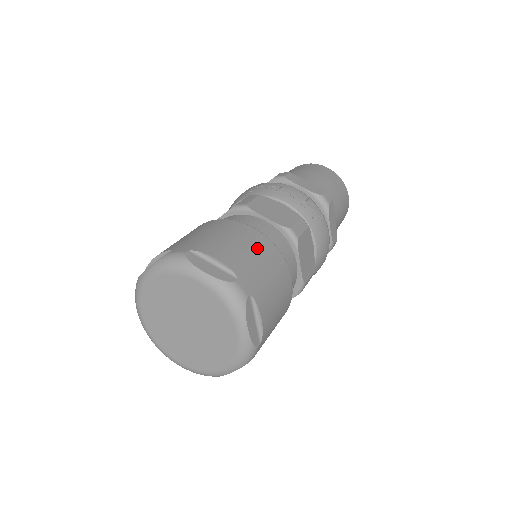
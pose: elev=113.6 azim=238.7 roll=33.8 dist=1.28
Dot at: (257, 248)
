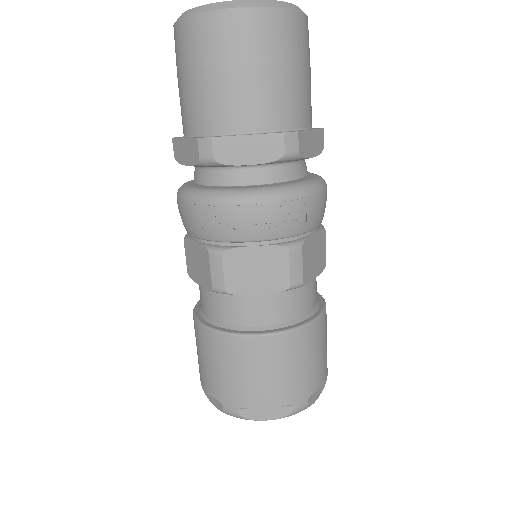
Dot at: (283, 359)
